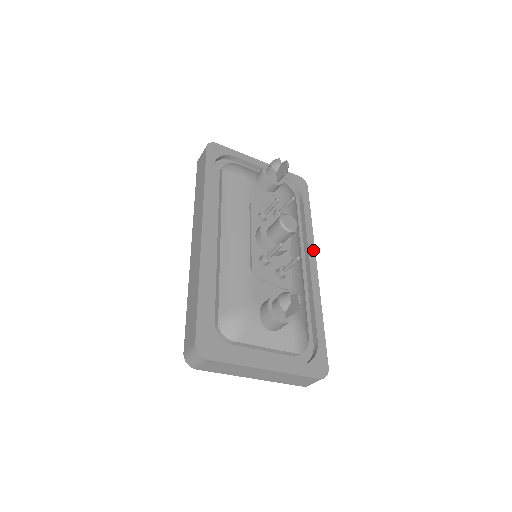
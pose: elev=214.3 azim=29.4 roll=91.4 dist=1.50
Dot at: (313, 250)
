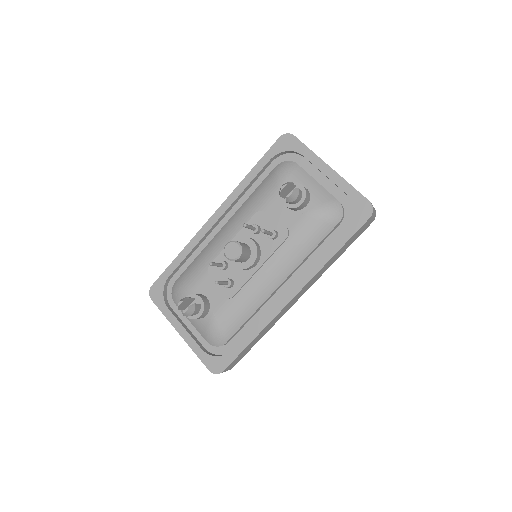
Dot at: (303, 284)
